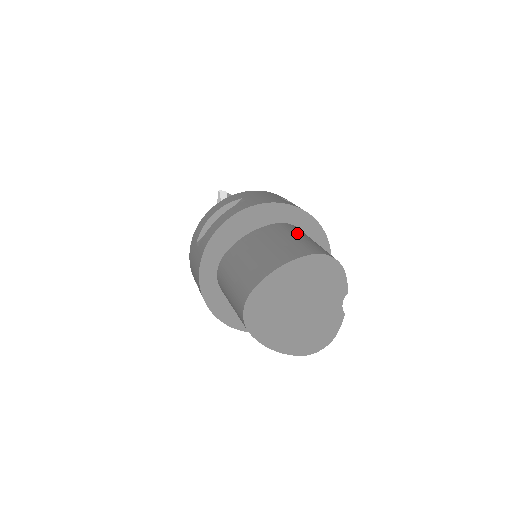
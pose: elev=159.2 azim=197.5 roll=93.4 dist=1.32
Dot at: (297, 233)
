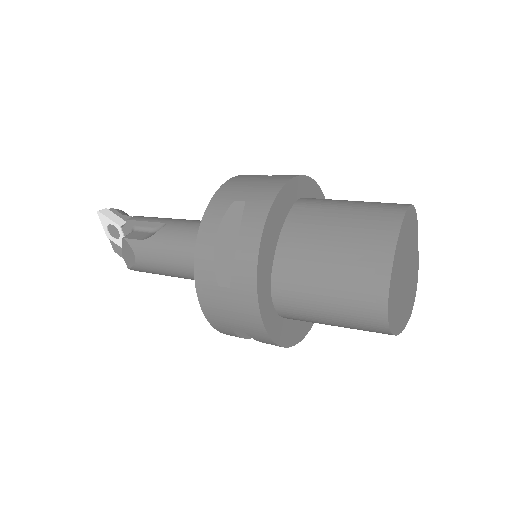
Dot at: (336, 202)
